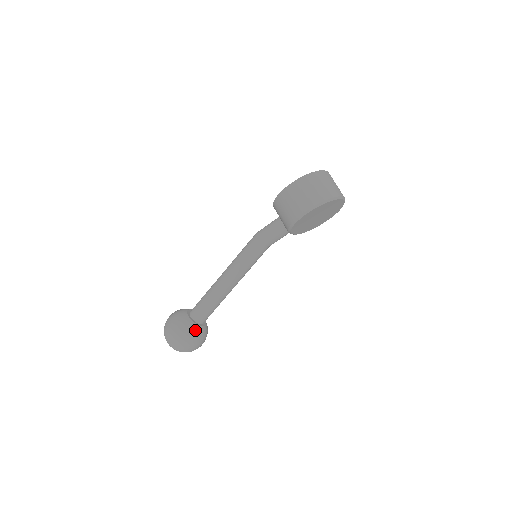
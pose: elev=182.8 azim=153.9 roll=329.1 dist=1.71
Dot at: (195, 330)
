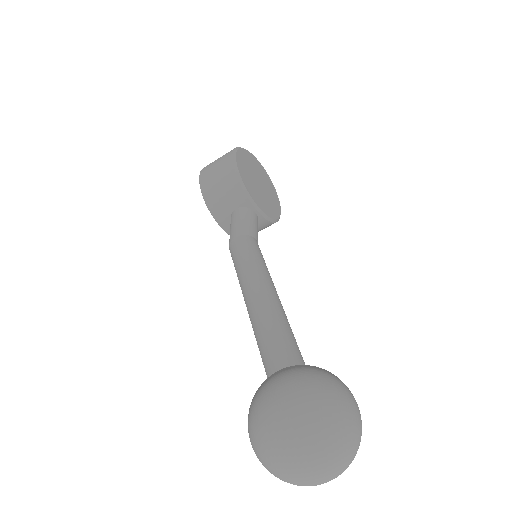
Dot at: (302, 366)
